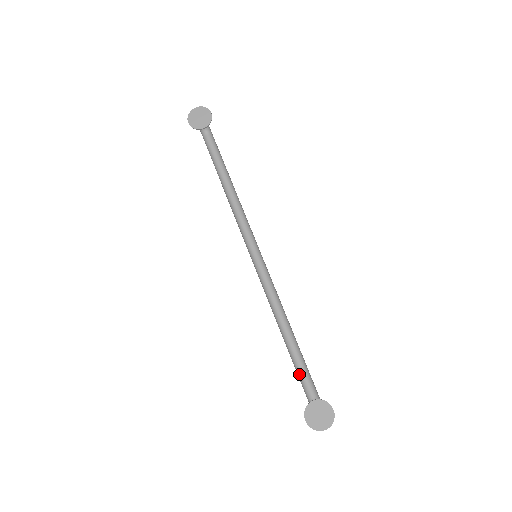
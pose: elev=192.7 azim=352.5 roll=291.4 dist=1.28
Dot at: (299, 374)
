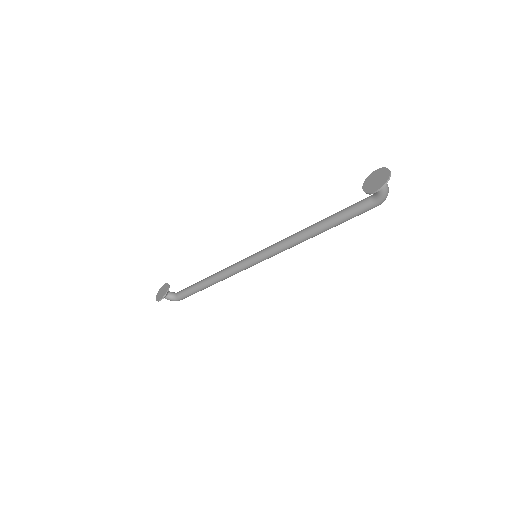
Dot at: (348, 212)
